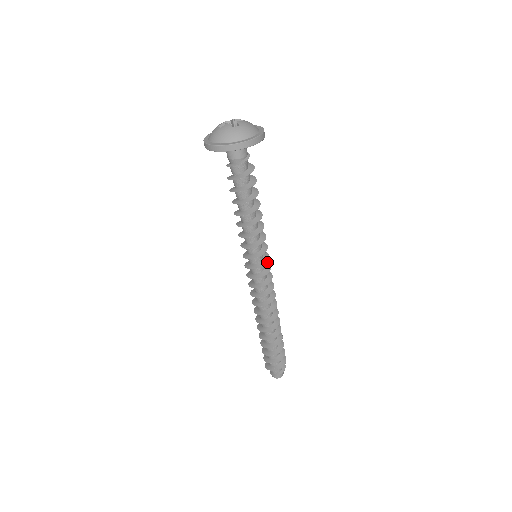
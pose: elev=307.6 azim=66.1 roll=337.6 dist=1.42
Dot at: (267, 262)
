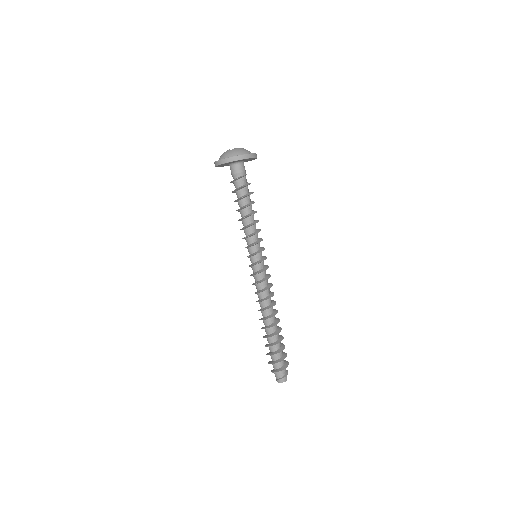
Dot at: occluded
